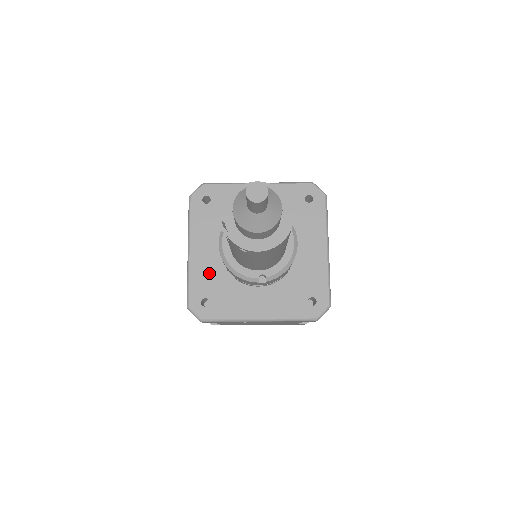
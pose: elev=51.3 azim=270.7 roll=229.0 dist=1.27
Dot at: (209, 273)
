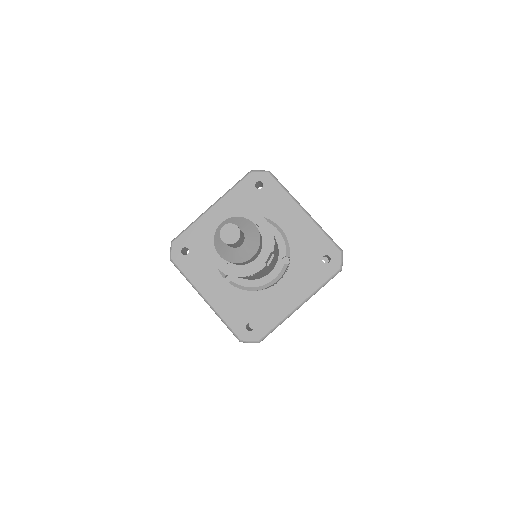
Dot at: occluded
